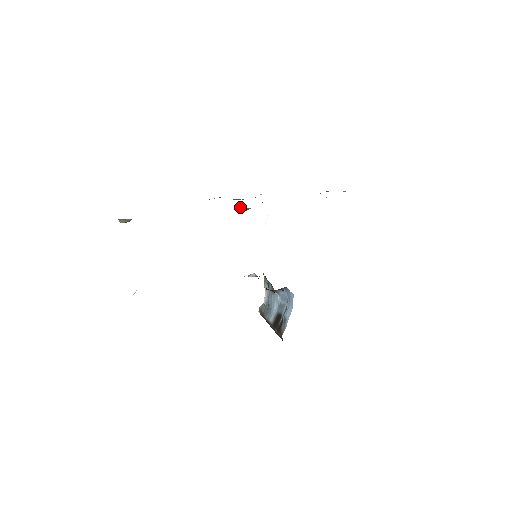
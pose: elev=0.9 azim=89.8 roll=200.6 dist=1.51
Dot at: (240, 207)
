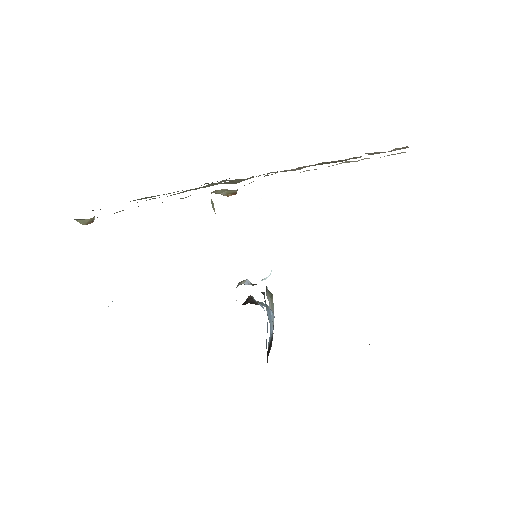
Dot at: (216, 190)
